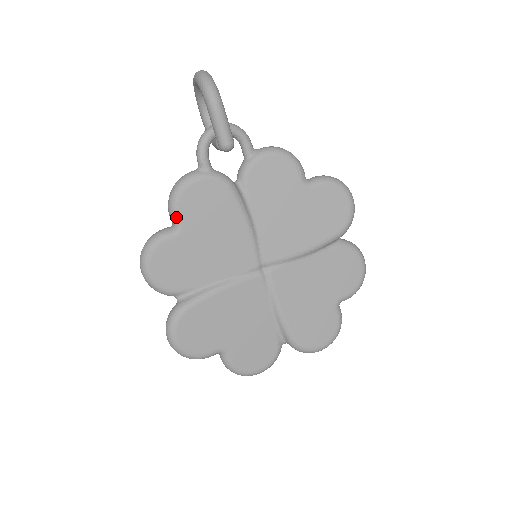
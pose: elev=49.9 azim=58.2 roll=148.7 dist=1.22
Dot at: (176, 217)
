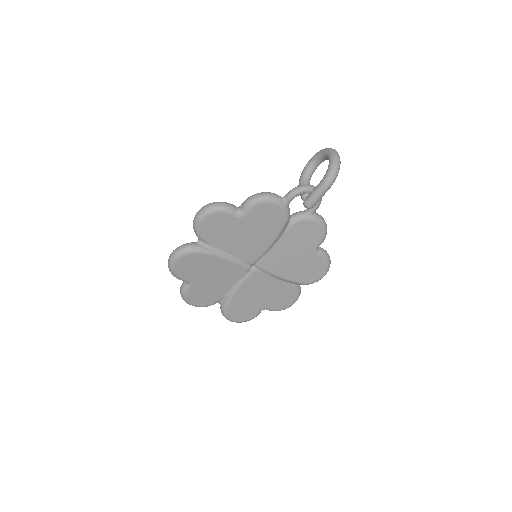
Dot at: (247, 209)
